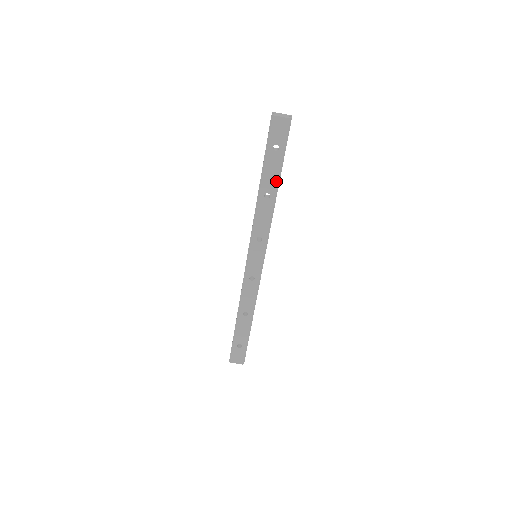
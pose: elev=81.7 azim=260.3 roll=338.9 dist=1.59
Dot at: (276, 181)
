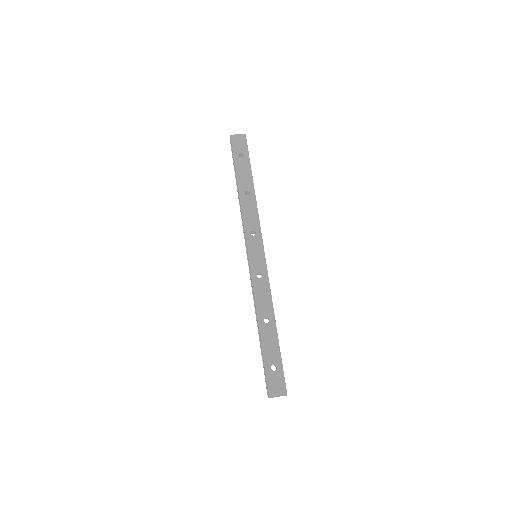
Dot at: (250, 180)
